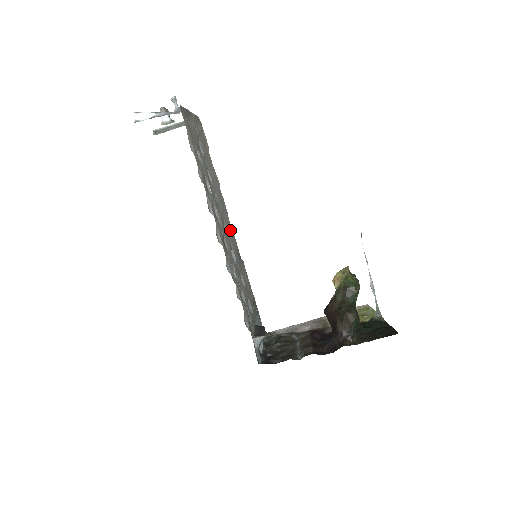
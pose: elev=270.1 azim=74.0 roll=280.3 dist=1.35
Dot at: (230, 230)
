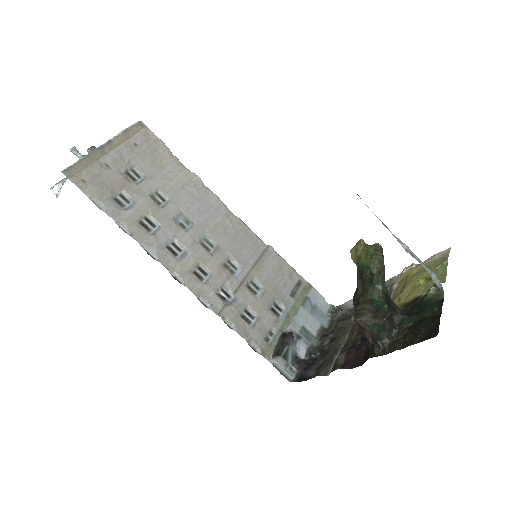
Dot at: (230, 227)
